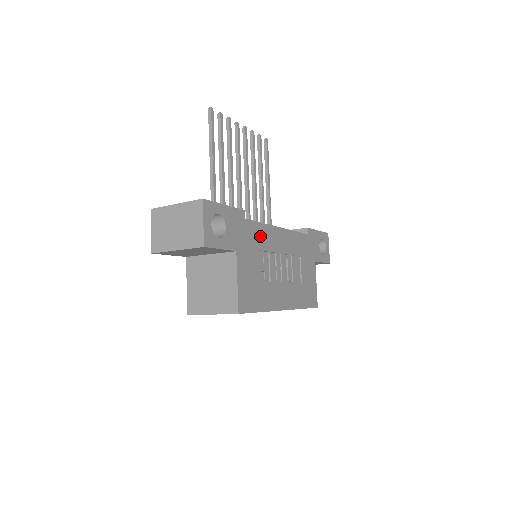
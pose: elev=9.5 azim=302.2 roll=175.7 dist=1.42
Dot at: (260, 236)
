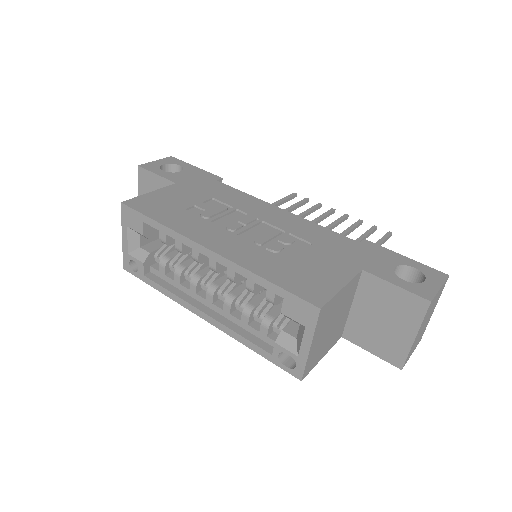
Dot at: (230, 195)
